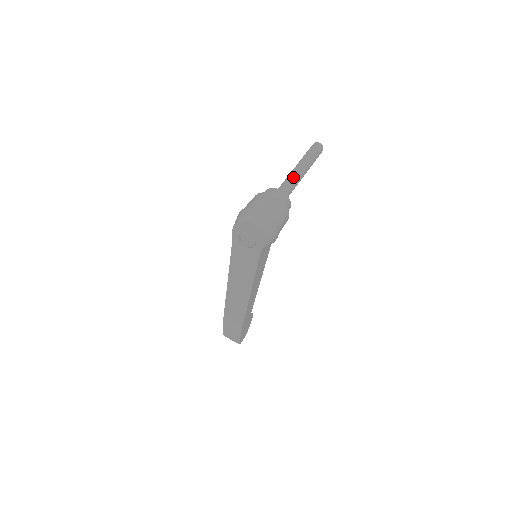
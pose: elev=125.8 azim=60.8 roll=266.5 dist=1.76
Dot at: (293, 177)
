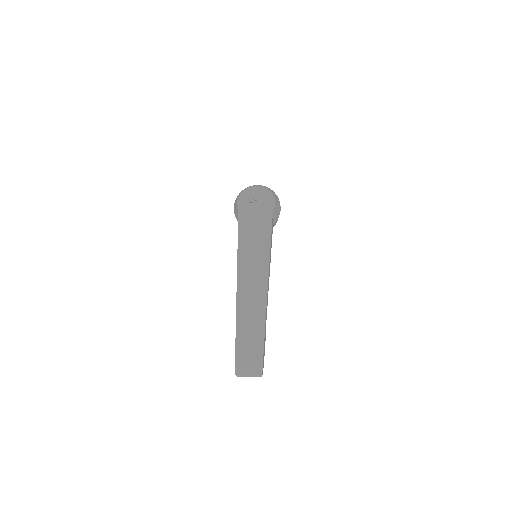
Dot at: occluded
